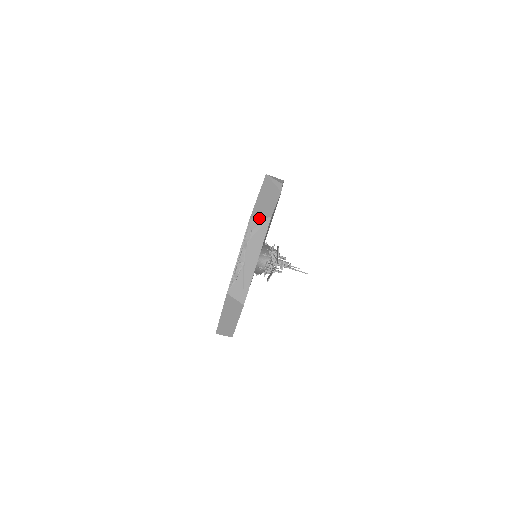
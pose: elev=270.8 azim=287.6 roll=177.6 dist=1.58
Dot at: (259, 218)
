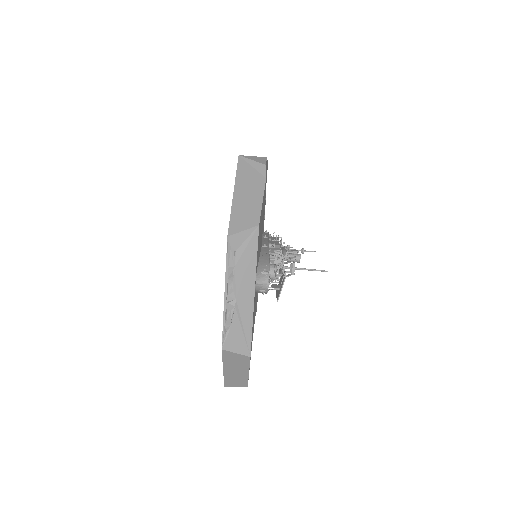
Dot at: (241, 231)
